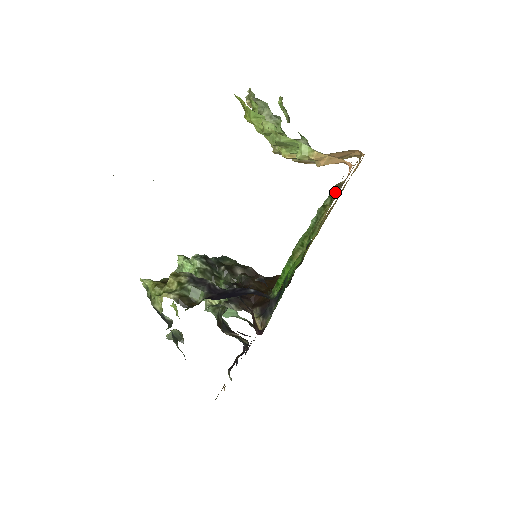
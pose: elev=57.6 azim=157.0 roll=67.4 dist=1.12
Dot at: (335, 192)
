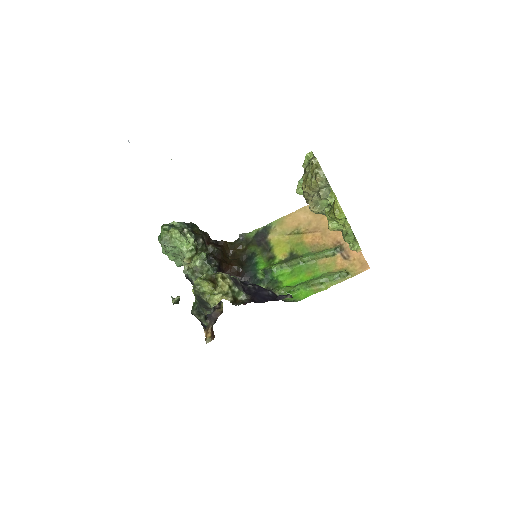
Dot at: (339, 252)
